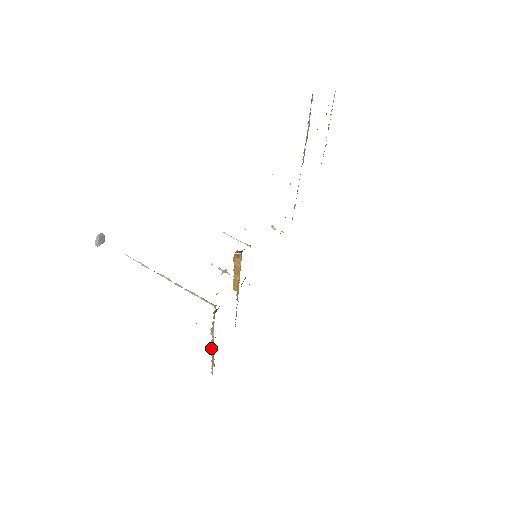
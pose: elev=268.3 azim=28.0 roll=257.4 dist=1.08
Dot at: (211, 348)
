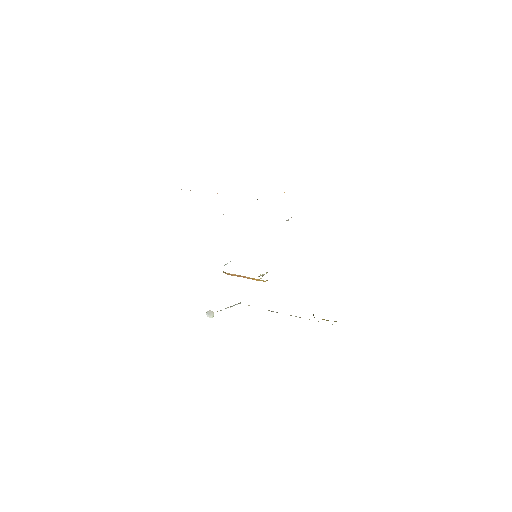
Dot at: (299, 317)
